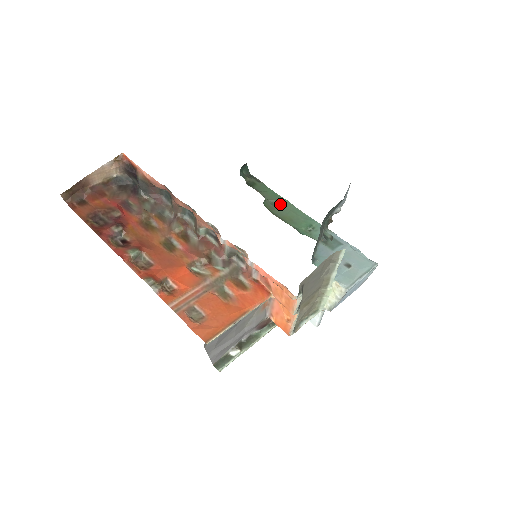
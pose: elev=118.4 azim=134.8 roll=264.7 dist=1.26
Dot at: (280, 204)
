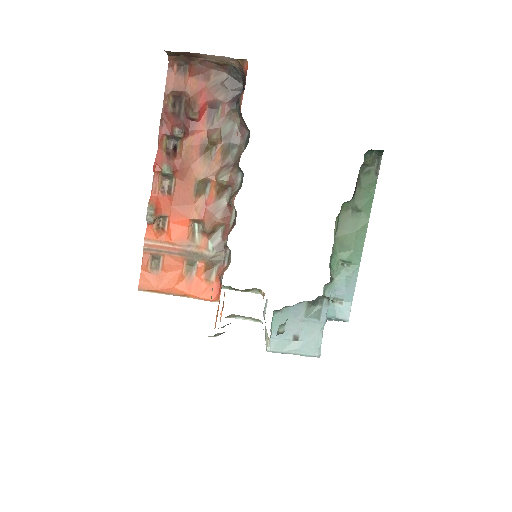
Dot at: (358, 216)
